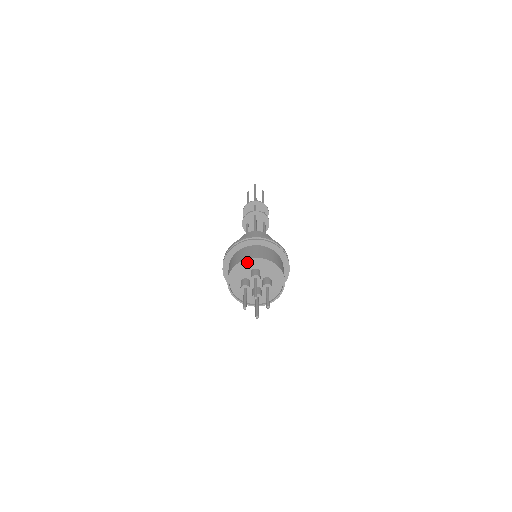
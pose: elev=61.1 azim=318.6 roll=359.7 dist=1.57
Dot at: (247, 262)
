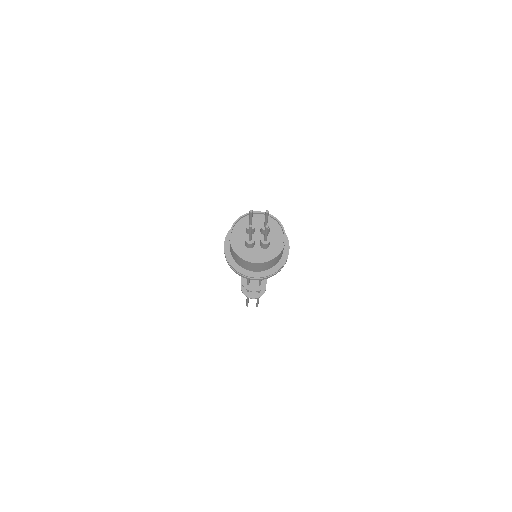
Dot at: (269, 219)
